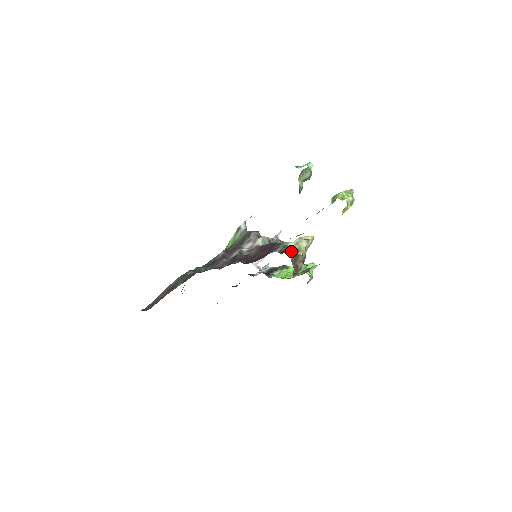
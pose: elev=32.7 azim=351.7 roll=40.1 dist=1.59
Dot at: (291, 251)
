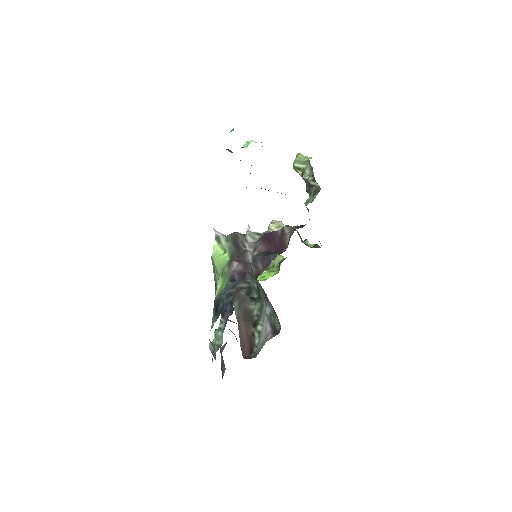
Dot at: occluded
